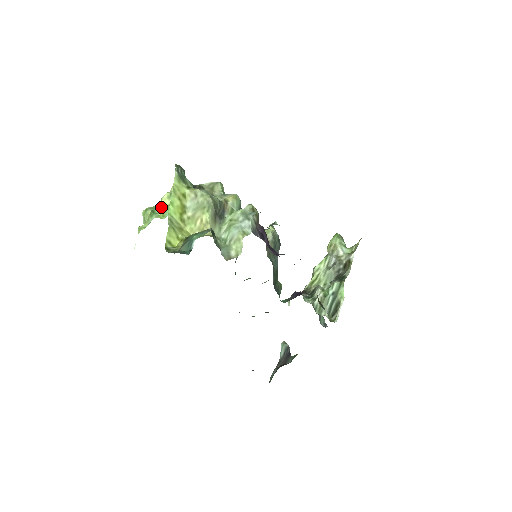
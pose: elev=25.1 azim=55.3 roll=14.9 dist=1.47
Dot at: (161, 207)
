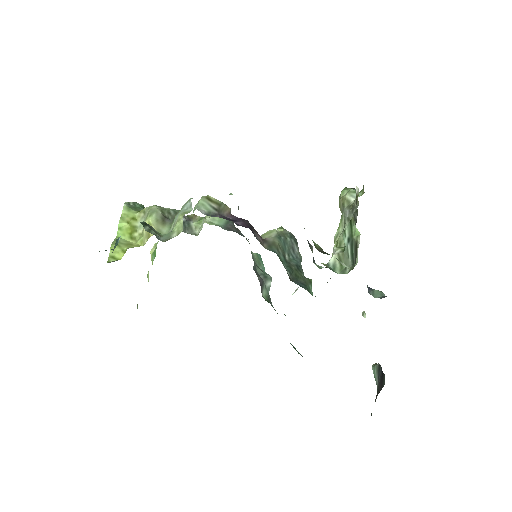
Dot at: (151, 258)
